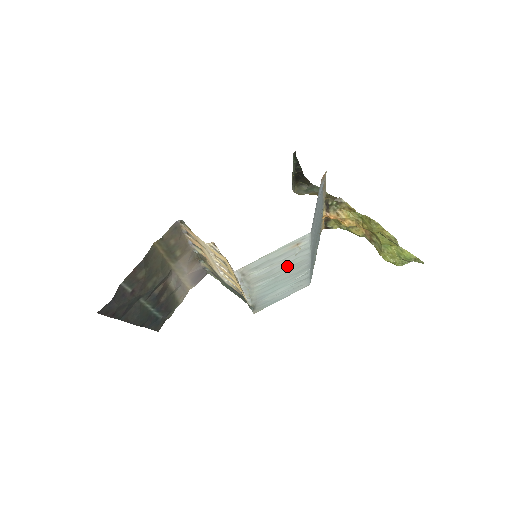
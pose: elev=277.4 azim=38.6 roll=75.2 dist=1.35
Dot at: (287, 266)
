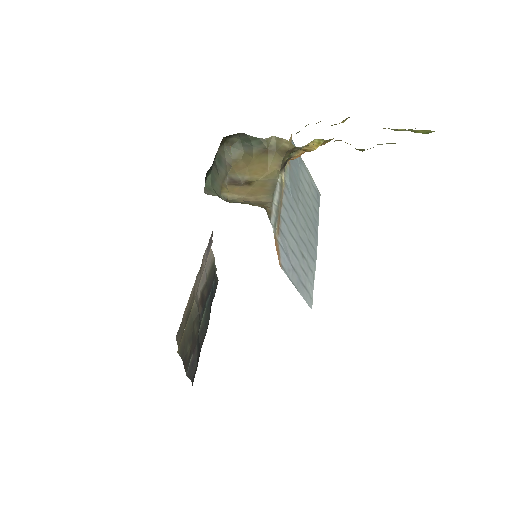
Dot at: occluded
